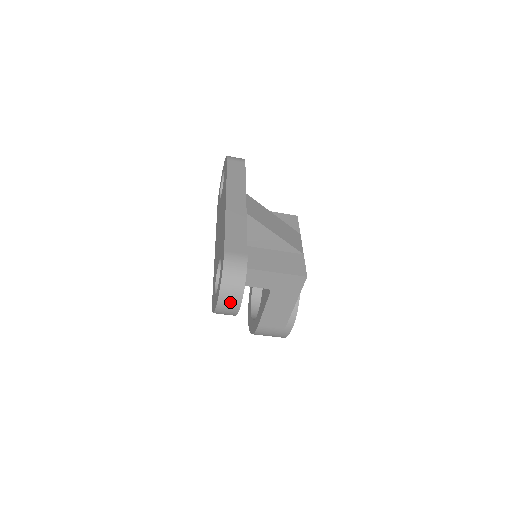
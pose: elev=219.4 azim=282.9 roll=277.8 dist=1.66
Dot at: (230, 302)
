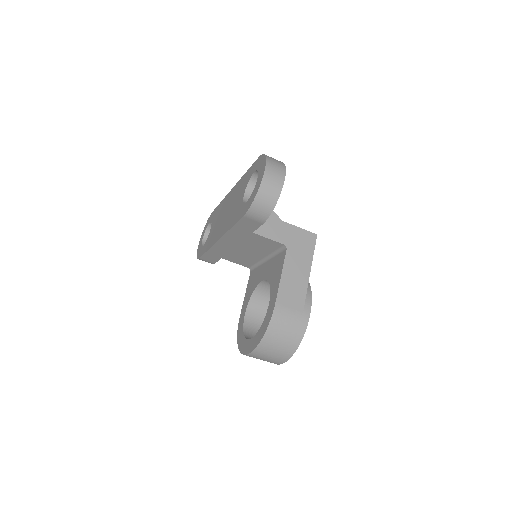
Dot at: (276, 172)
